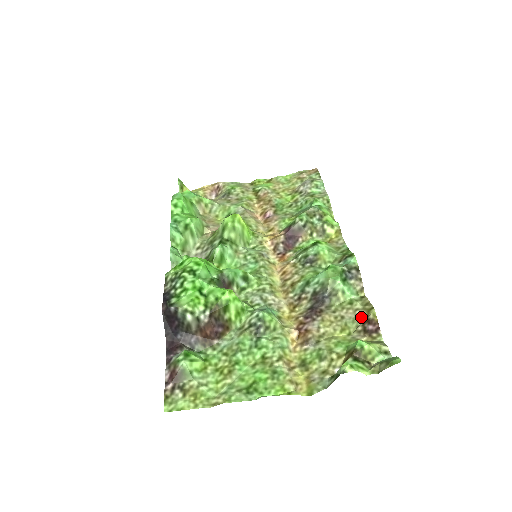
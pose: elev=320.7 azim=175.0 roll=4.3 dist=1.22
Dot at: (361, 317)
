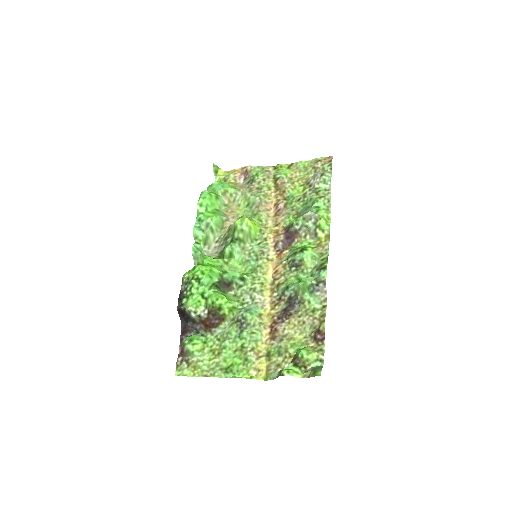
Dot at: (315, 326)
